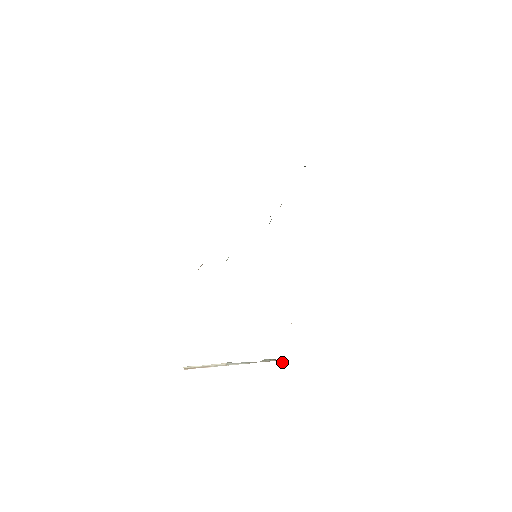
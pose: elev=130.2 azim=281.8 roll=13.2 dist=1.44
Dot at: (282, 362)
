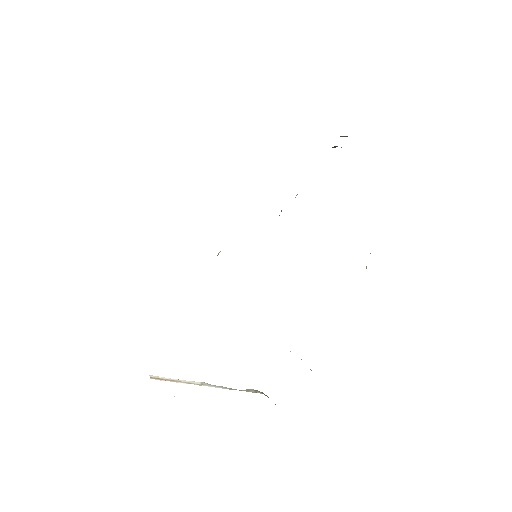
Dot at: occluded
